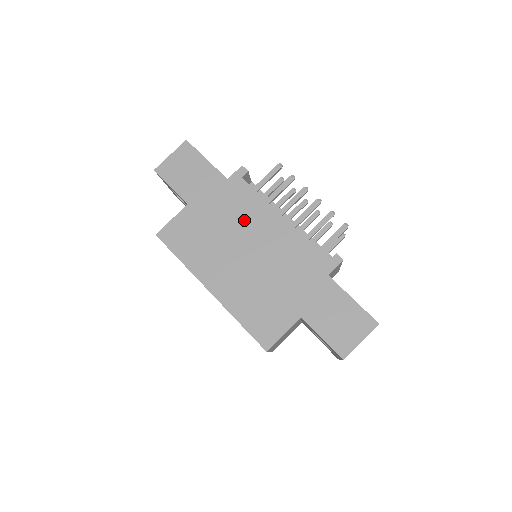
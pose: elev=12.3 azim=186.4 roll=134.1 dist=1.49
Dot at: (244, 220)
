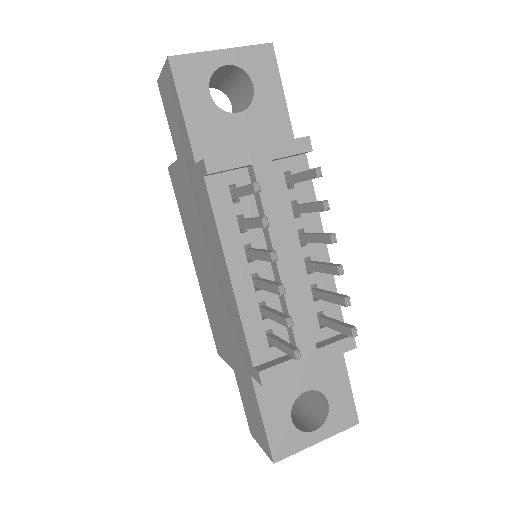
Dot at: (206, 233)
